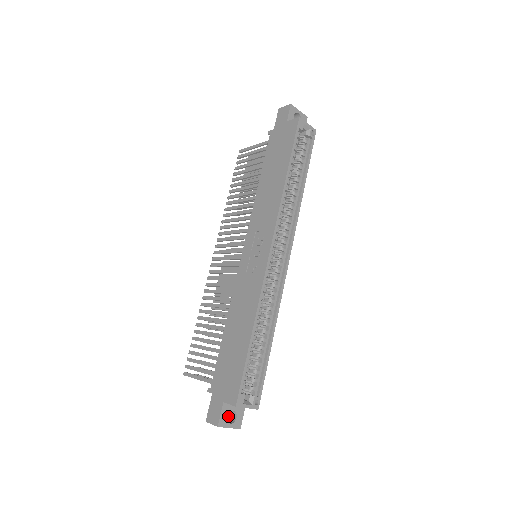
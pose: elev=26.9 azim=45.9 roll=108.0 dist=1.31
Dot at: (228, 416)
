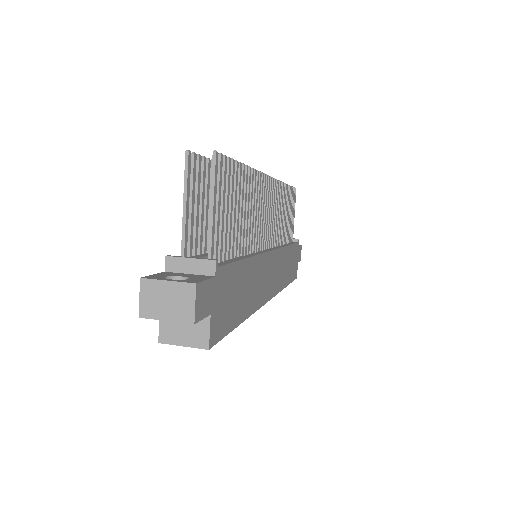
Dot at: occluded
